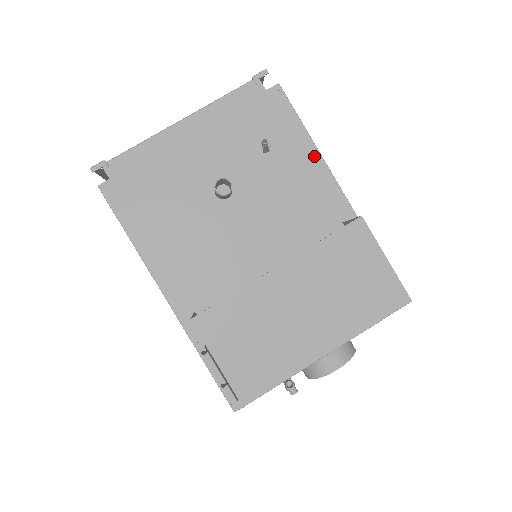
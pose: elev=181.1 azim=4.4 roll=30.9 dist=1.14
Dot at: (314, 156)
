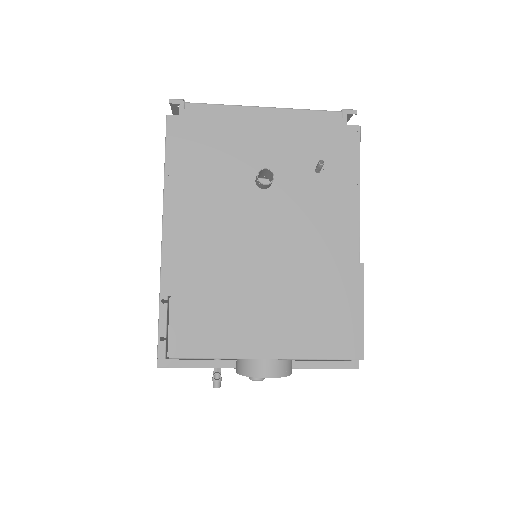
Dot at: (354, 199)
